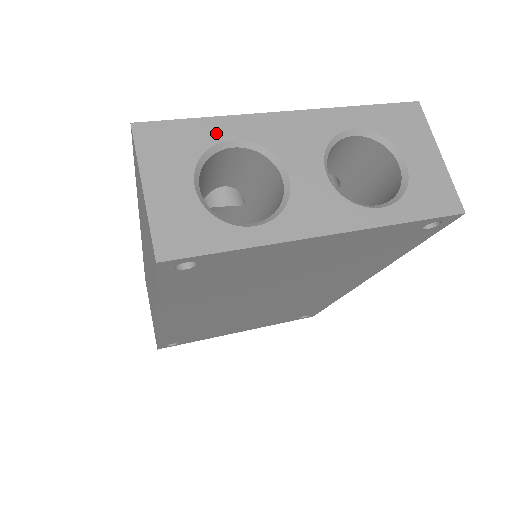
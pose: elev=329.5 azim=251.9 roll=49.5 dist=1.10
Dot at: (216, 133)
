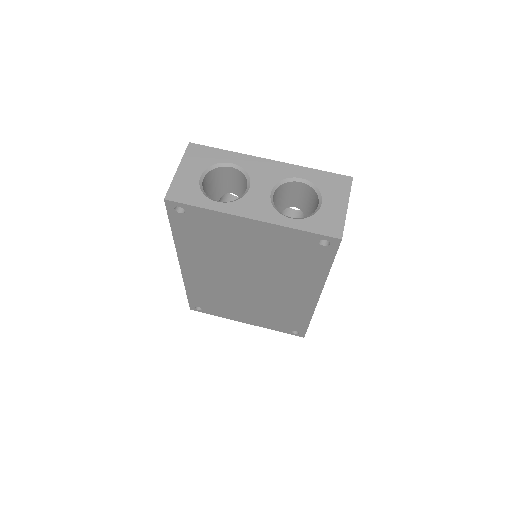
Dot at: (226, 158)
